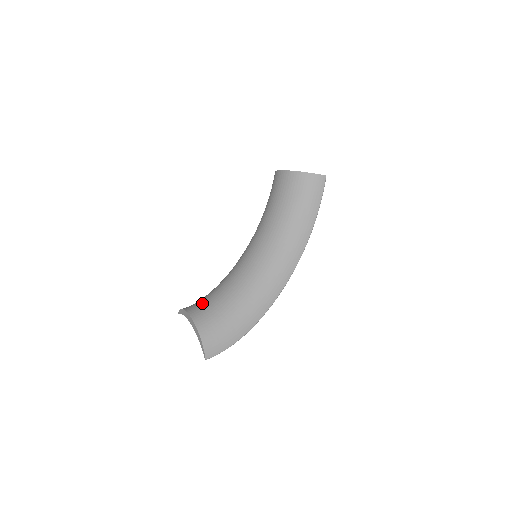
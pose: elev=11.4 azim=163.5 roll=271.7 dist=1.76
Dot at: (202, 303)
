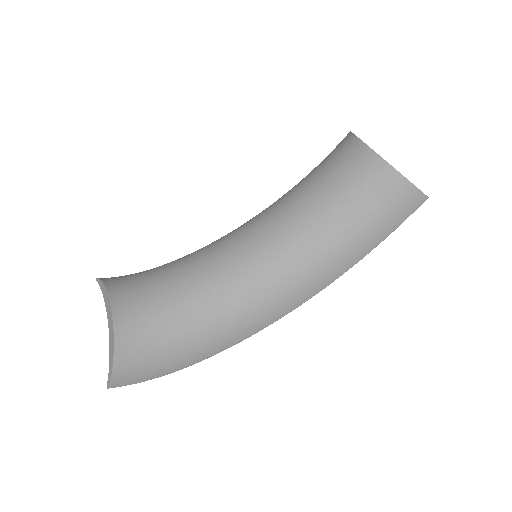
Dot at: (140, 293)
